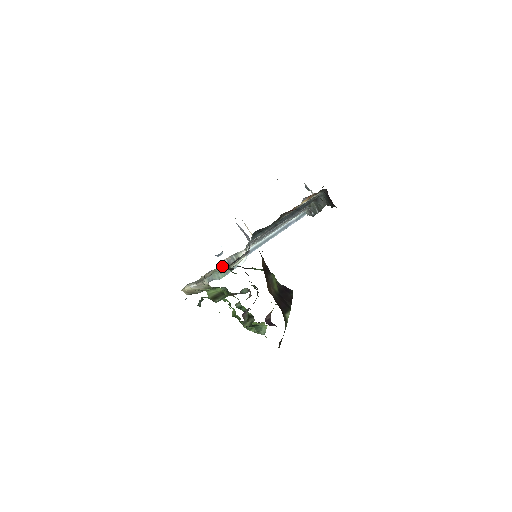
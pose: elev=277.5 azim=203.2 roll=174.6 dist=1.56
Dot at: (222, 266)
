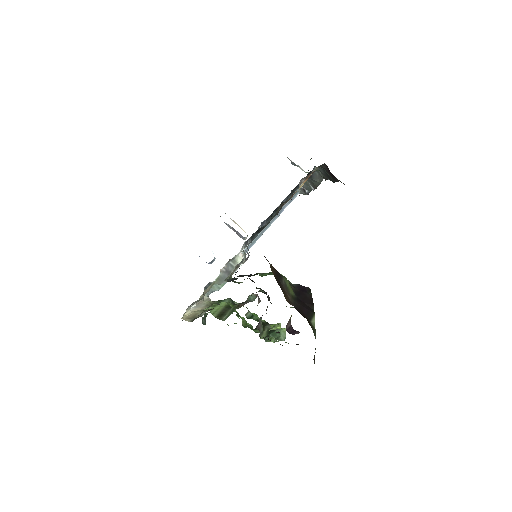
Dot at: (220, 276)
